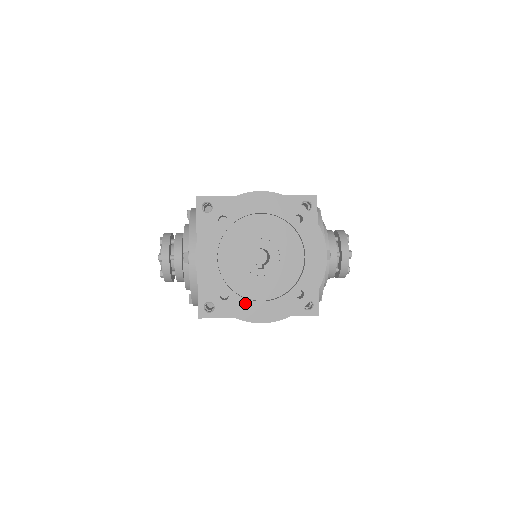
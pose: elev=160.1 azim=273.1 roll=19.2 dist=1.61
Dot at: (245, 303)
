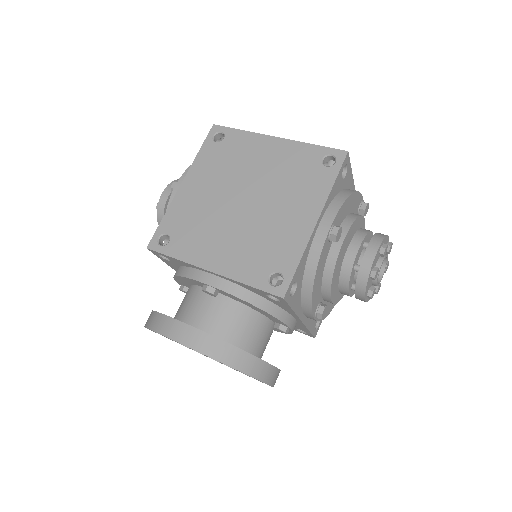
Dot at: occluded
